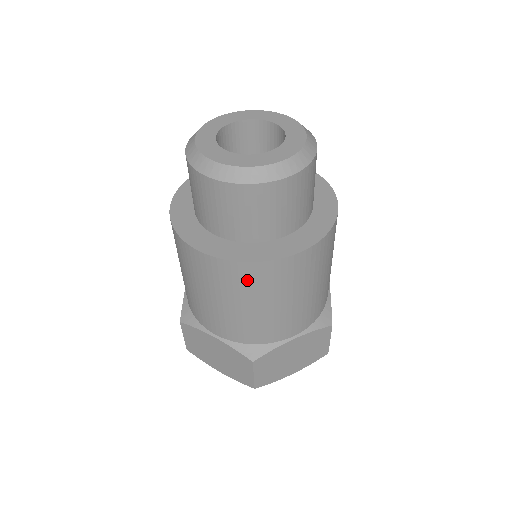
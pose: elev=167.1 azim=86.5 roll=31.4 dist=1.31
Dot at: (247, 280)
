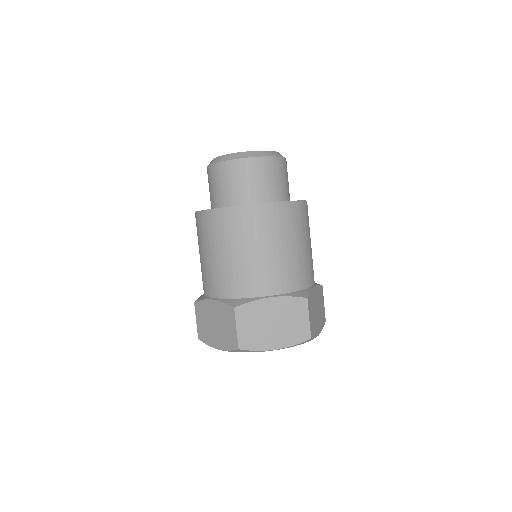
Dot at: (229, 224)
